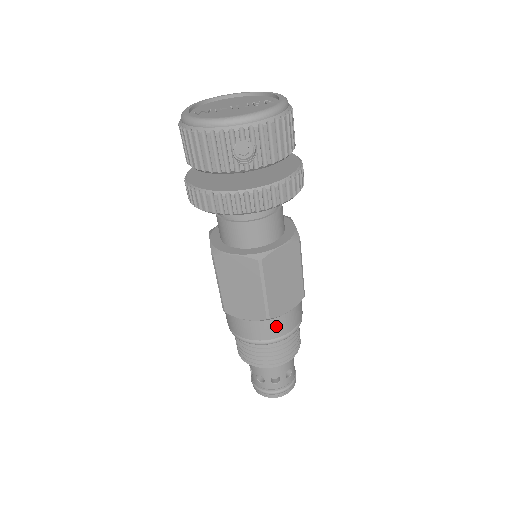
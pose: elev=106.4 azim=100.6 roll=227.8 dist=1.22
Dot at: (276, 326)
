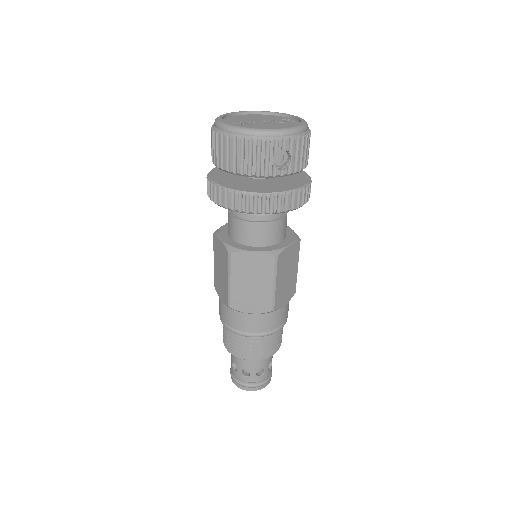
Dot at: (275, 318)
